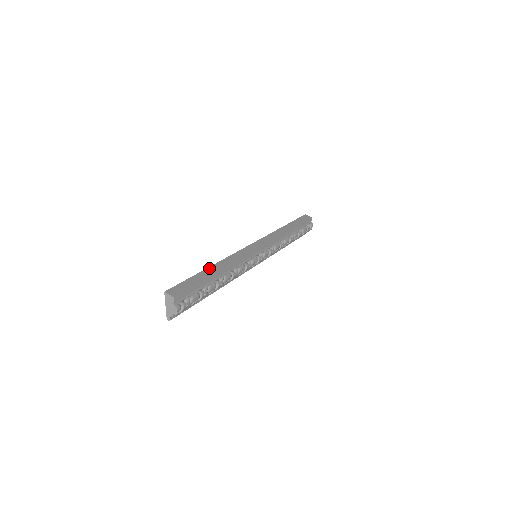
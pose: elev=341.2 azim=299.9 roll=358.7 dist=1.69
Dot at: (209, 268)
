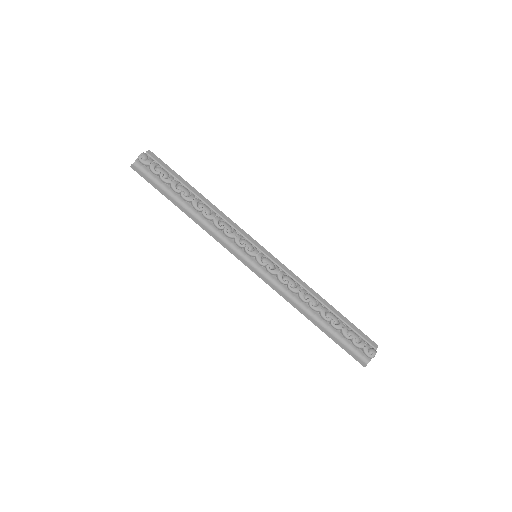
Dot at: occluded
